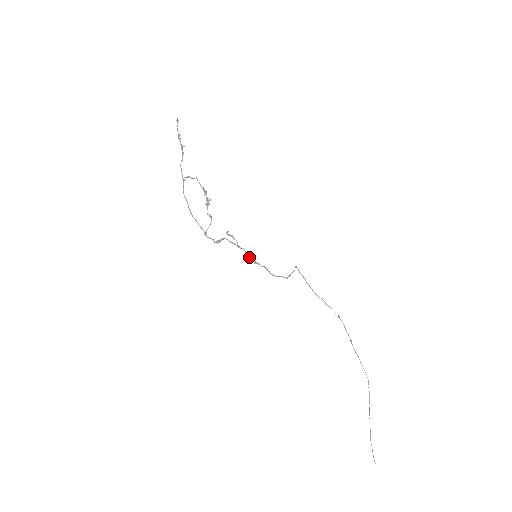
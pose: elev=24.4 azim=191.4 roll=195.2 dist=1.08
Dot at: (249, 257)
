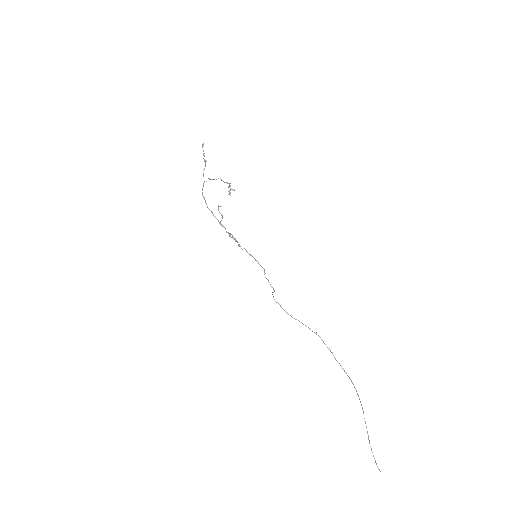
Dot at: (250, 255)
